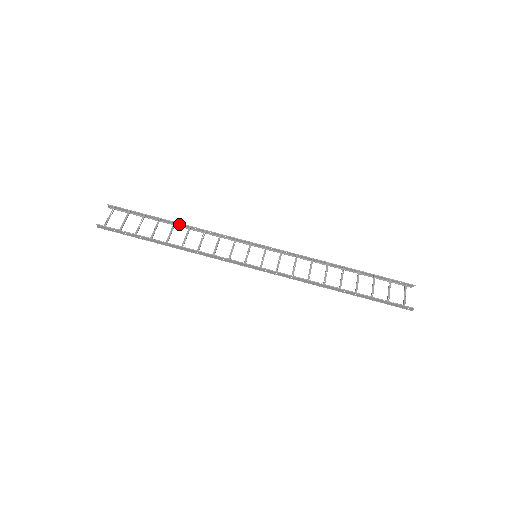
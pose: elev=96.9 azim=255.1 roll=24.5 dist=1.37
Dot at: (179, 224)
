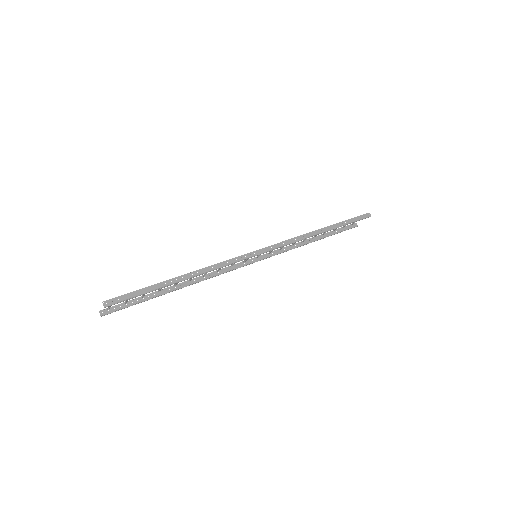
Dot at: (179, 286)
